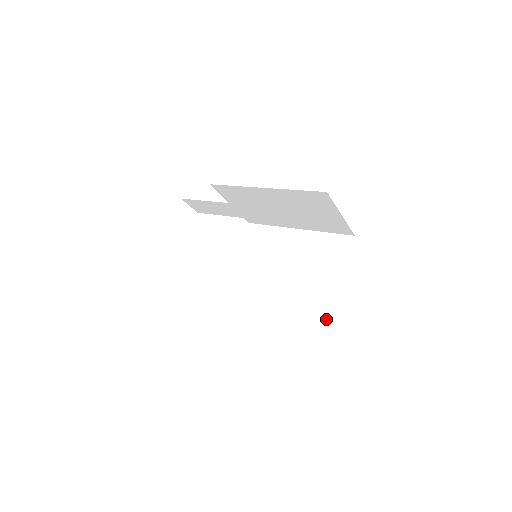
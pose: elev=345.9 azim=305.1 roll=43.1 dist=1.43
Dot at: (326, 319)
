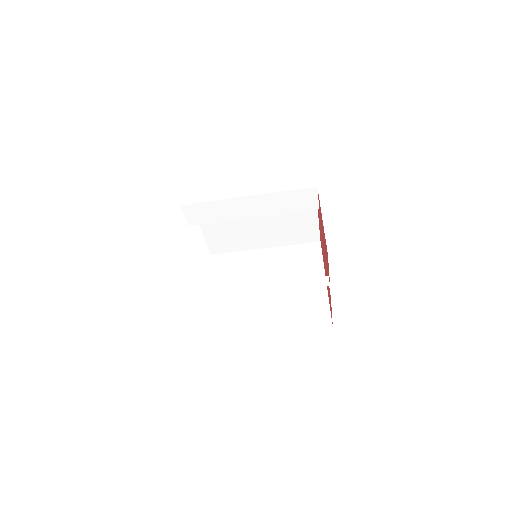
Dot at: (327, 305)
